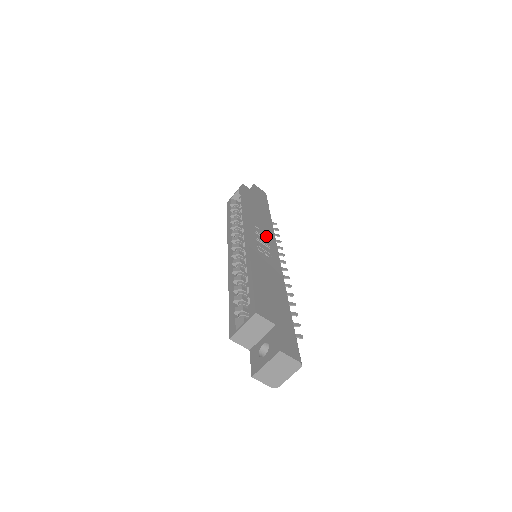
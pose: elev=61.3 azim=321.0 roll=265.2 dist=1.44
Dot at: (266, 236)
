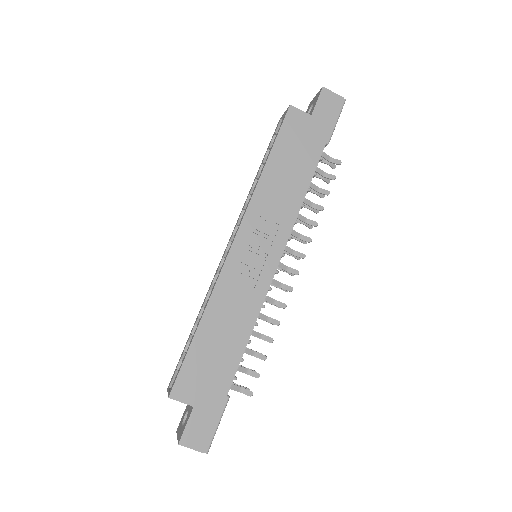
Dot at: (273, 231)
